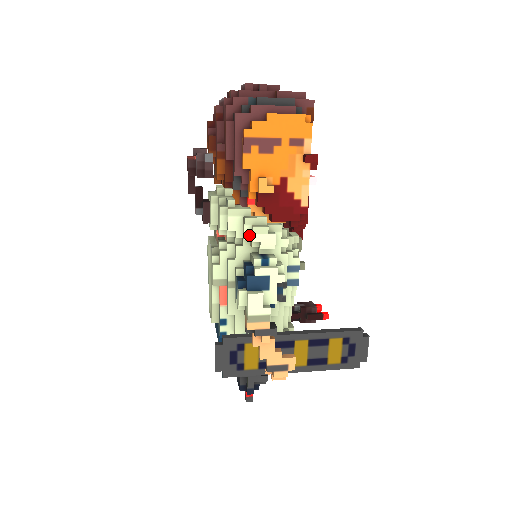
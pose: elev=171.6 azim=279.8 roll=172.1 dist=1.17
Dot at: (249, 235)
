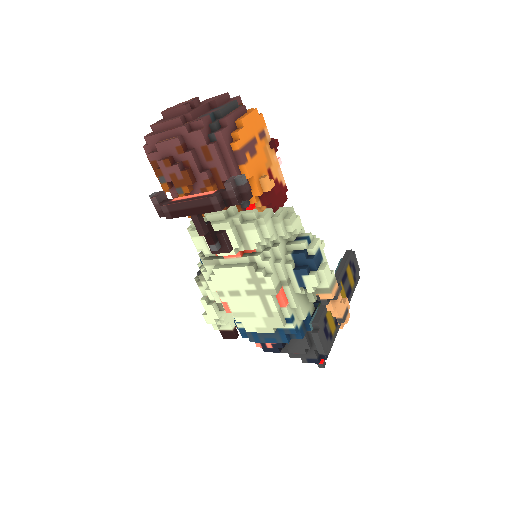
Dot at: (285, 229)
